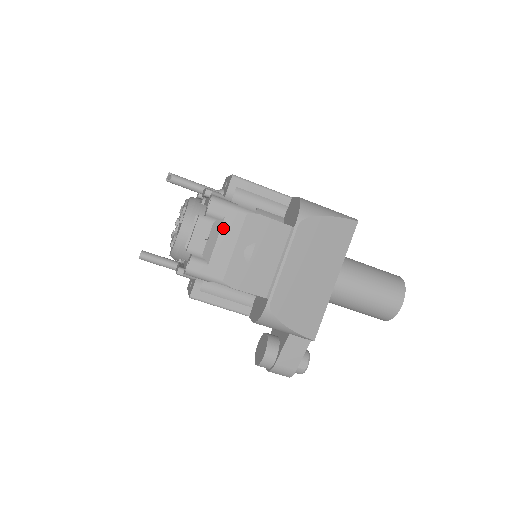
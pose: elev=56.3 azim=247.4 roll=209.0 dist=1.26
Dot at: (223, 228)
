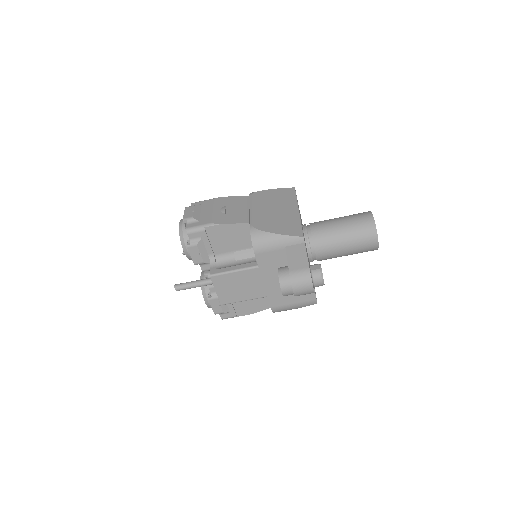
Dot at: (203, 208)
